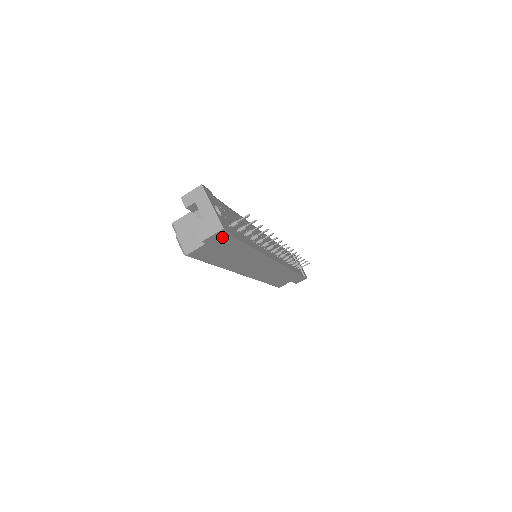
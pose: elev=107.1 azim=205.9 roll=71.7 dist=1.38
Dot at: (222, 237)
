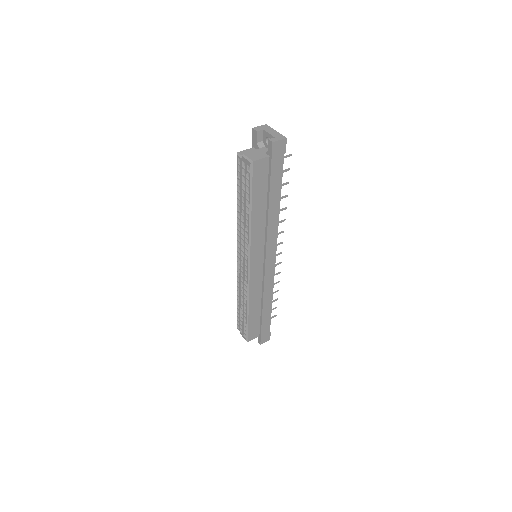
Dot at: (280, 152)
